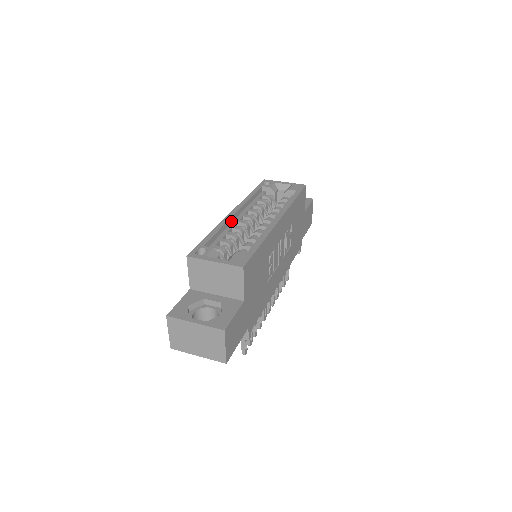
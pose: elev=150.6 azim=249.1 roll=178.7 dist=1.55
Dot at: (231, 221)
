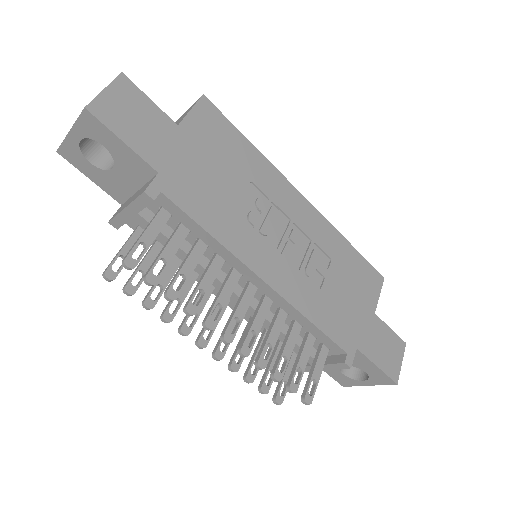
Dot at: occluded
